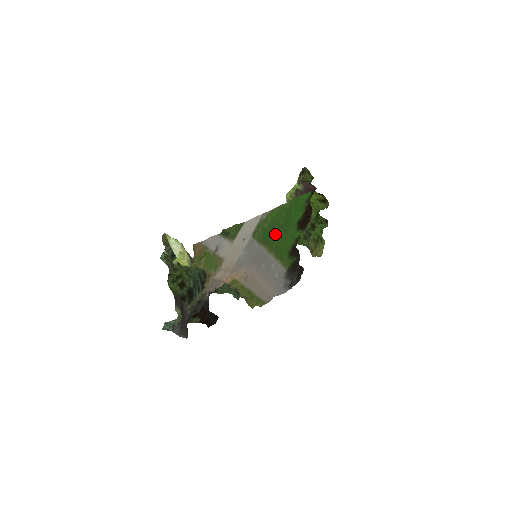
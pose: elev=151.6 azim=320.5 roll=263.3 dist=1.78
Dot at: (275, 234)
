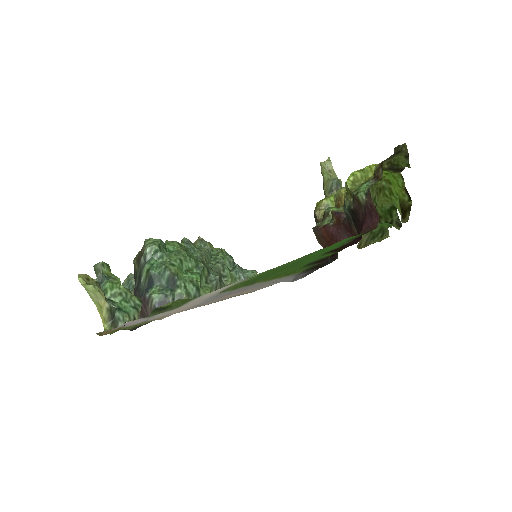
Dot at: (274, 272)
